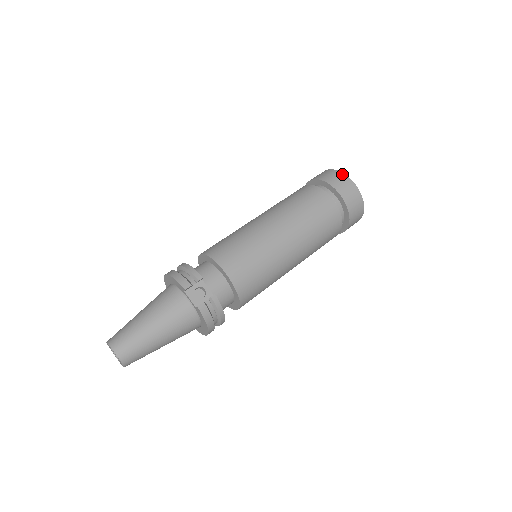
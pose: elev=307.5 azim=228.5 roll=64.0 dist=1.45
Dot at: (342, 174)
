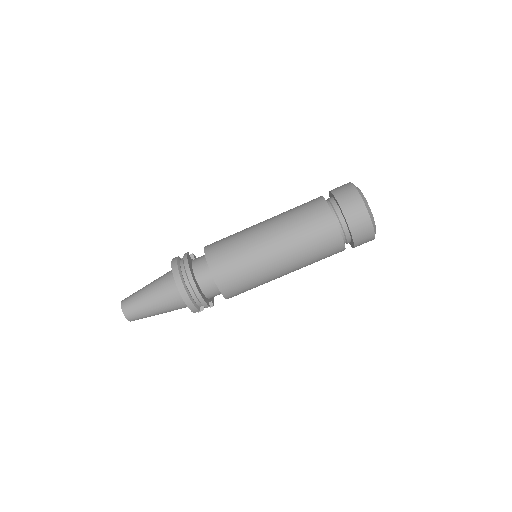
Dot at: (373, 235)
